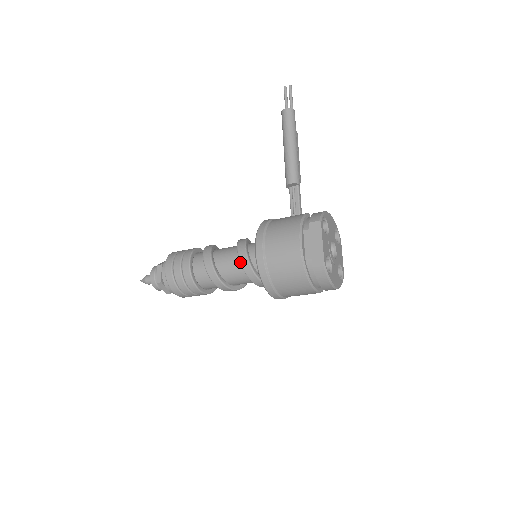
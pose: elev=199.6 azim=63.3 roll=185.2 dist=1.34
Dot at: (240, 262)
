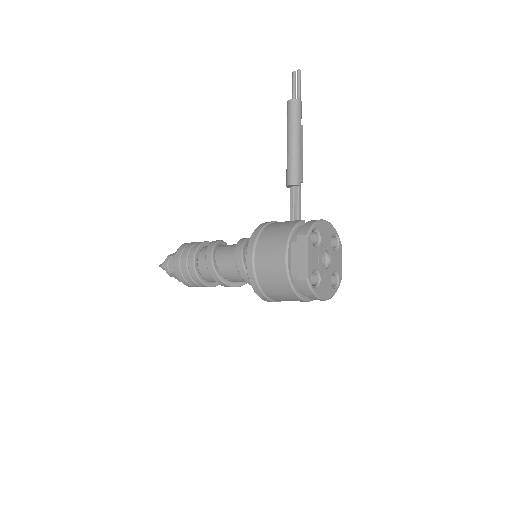
Dot at: (236, 265)
